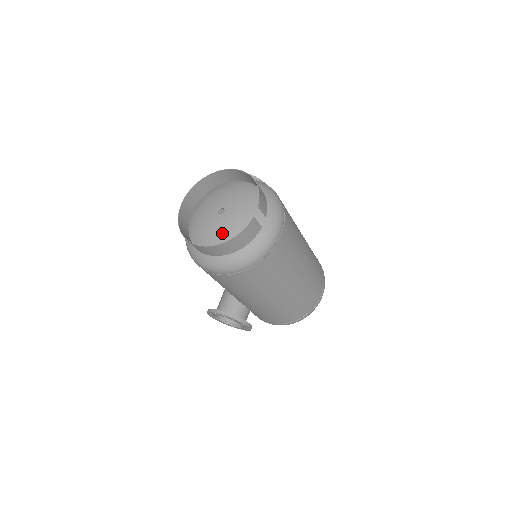
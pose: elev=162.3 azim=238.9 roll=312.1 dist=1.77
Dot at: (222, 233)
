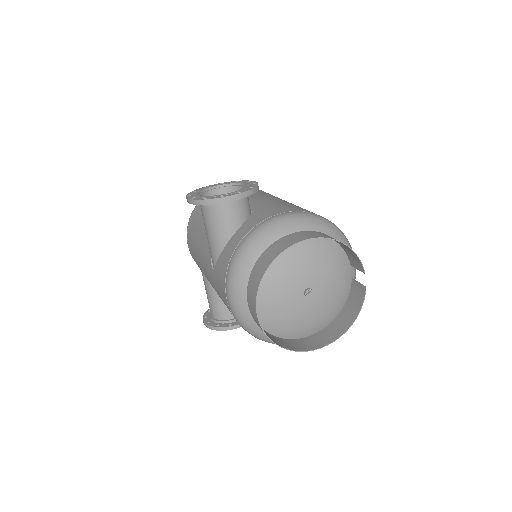
Dot at: (321, 313)
